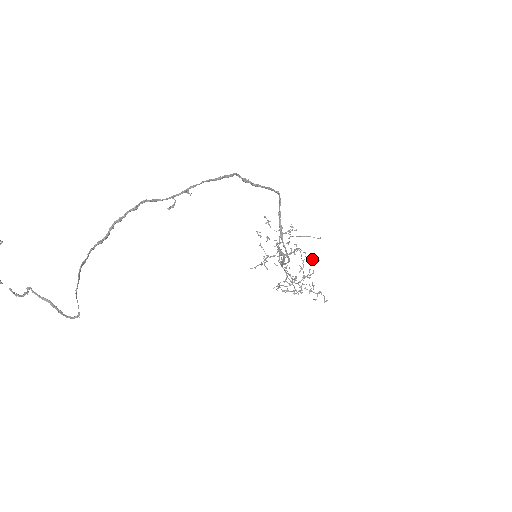
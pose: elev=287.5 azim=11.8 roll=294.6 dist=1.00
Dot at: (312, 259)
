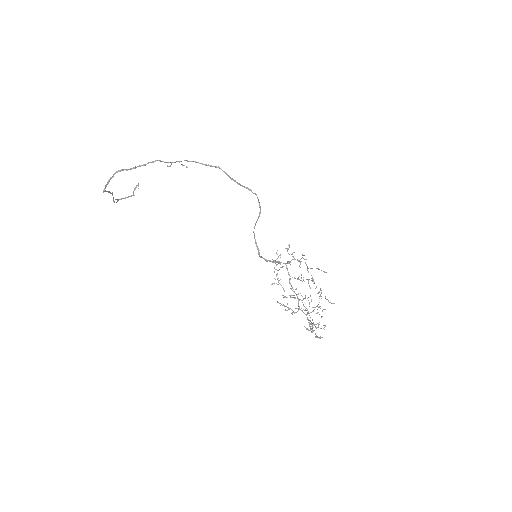
Dot at: (327, 299)
